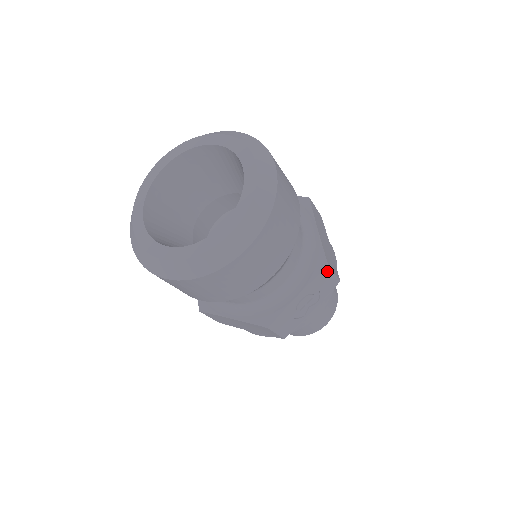
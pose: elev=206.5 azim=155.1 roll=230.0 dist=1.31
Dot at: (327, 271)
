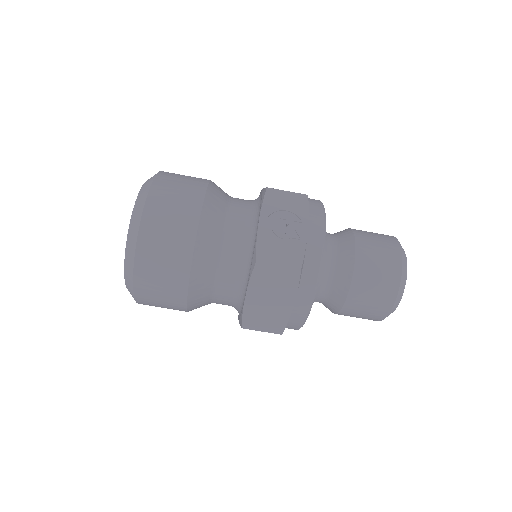
Dot at: (273, 192)
